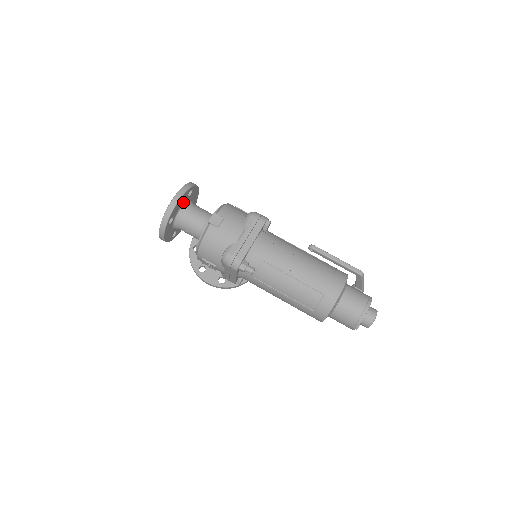
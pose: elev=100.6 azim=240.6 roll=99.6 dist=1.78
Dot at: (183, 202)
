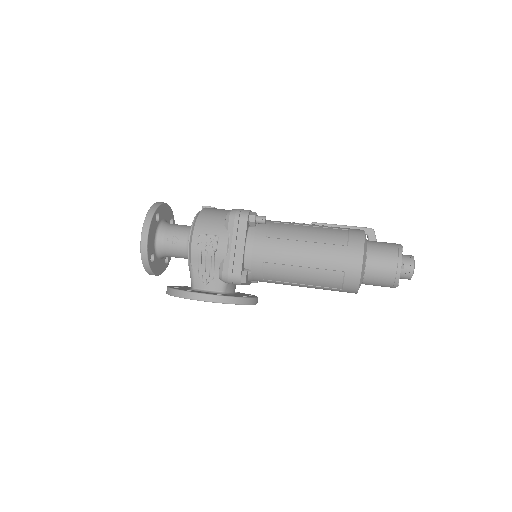
Dot at: (166, 220)
